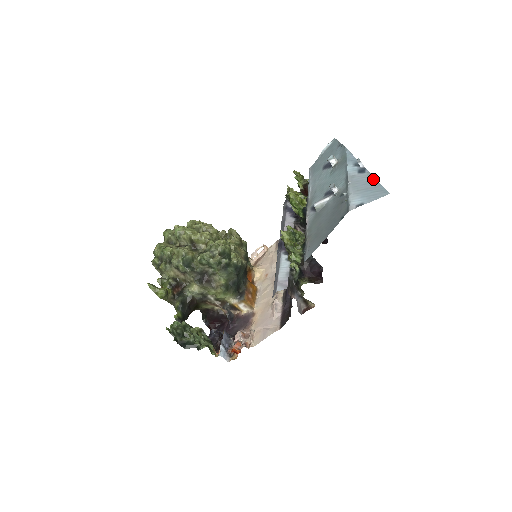
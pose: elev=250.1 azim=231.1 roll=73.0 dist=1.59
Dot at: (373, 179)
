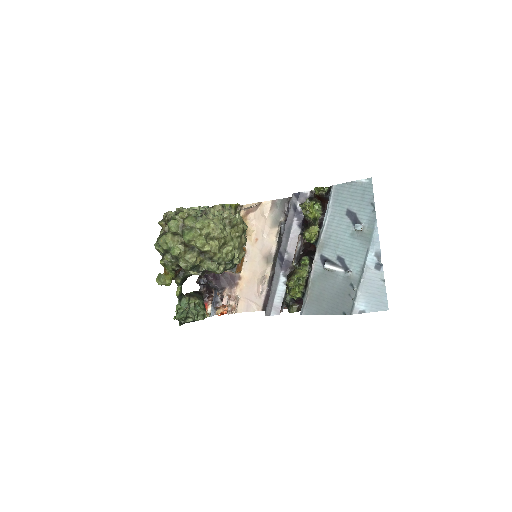
Dot at: (383, 284)
